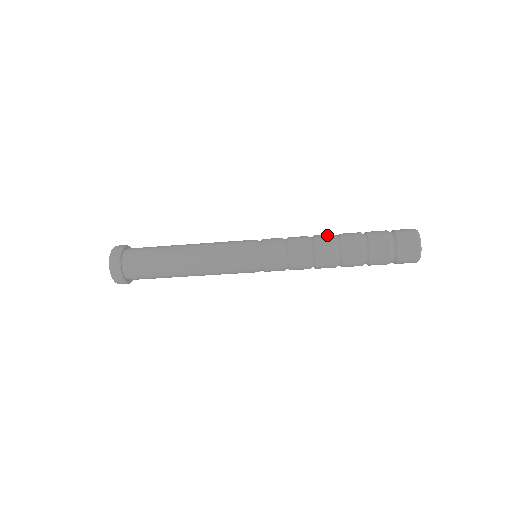
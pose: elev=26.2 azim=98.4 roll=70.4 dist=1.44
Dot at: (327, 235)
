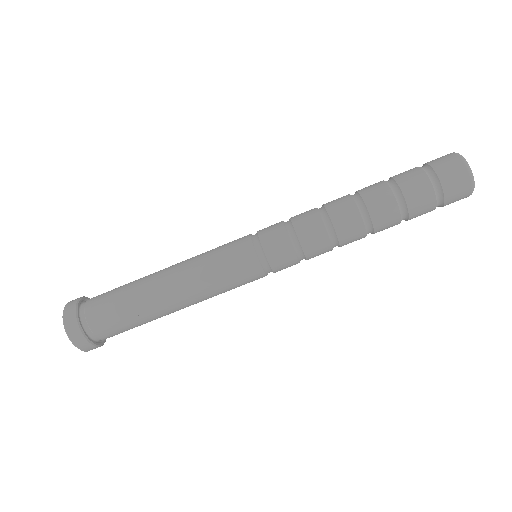
Dot at: occluded
